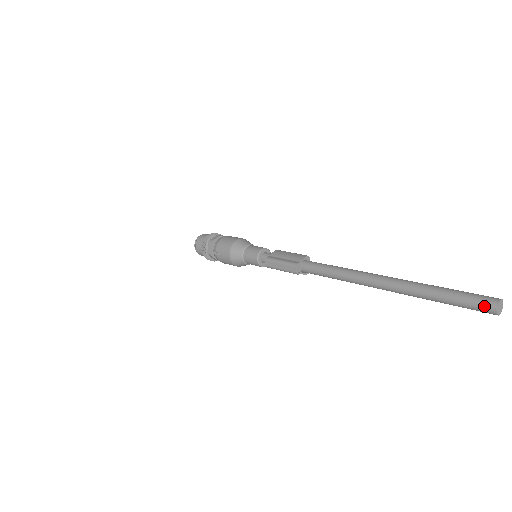
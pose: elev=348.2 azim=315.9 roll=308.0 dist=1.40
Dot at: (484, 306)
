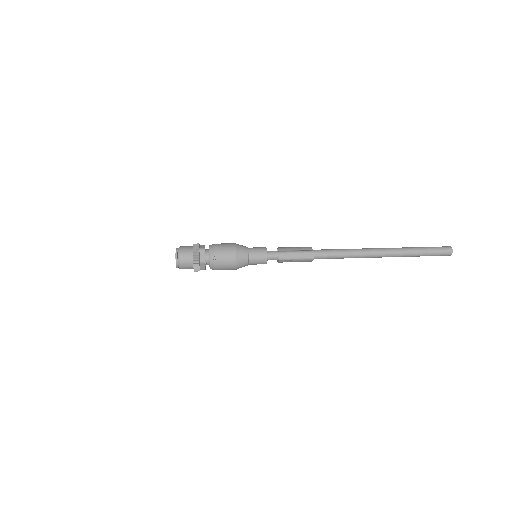
Dot at: (446, 251)
